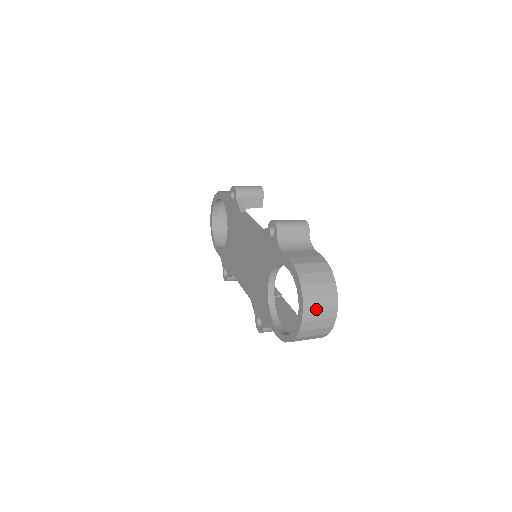
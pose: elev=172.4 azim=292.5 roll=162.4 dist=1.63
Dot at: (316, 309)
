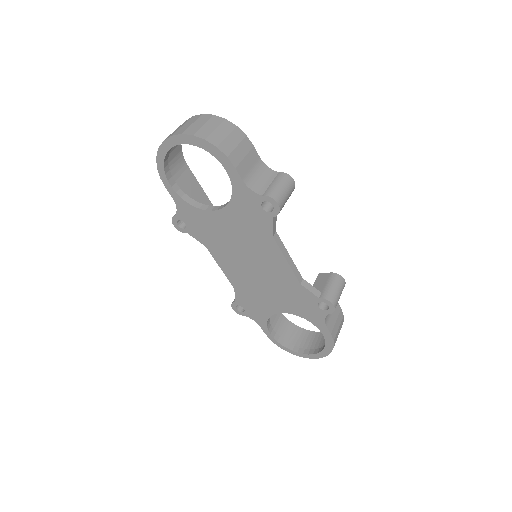
Dot at: occluded
